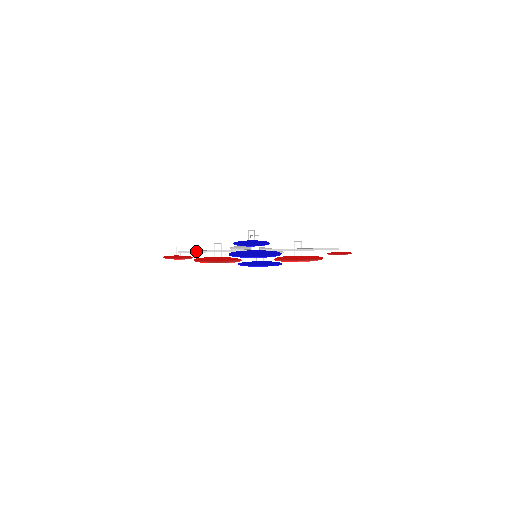
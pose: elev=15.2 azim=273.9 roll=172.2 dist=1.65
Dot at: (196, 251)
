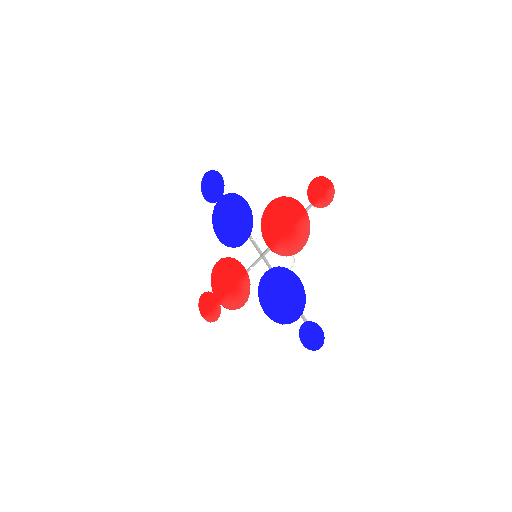
Dot at: occluded
